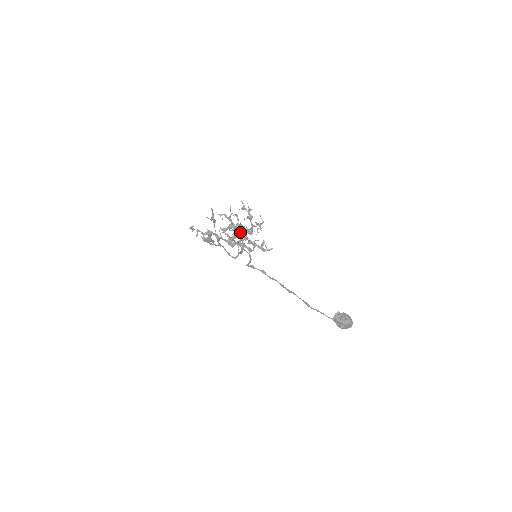
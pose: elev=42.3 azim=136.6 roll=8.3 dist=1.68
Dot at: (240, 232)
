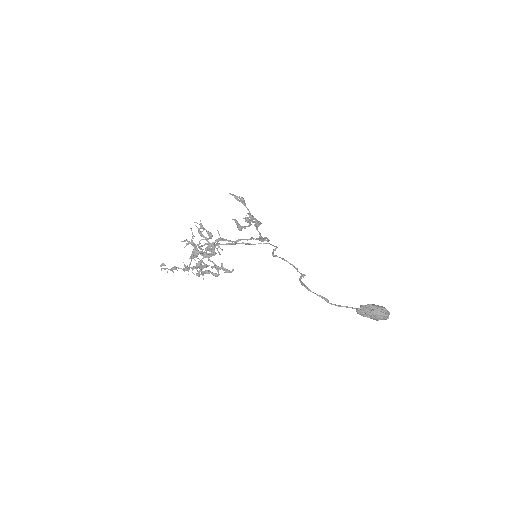
Dot at: (205, 255)
